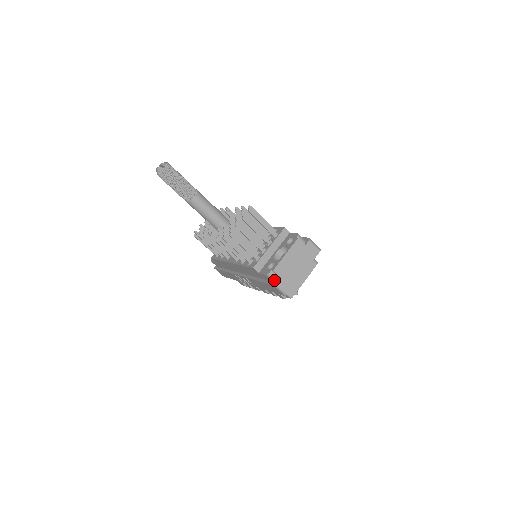
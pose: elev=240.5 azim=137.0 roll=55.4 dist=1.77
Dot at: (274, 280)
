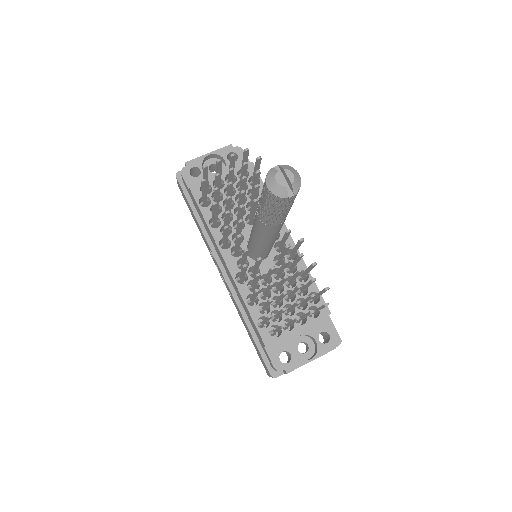
Dot at: (275, 370)
